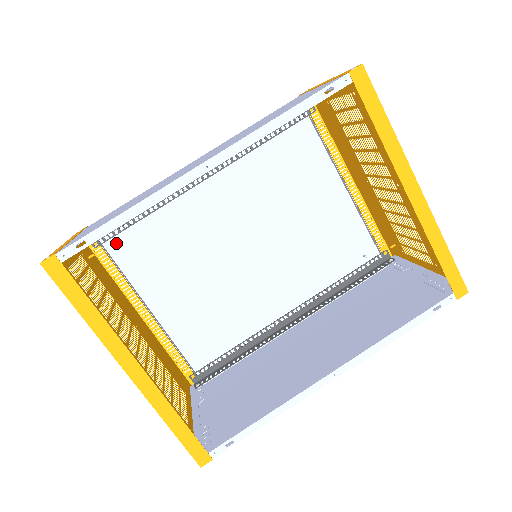
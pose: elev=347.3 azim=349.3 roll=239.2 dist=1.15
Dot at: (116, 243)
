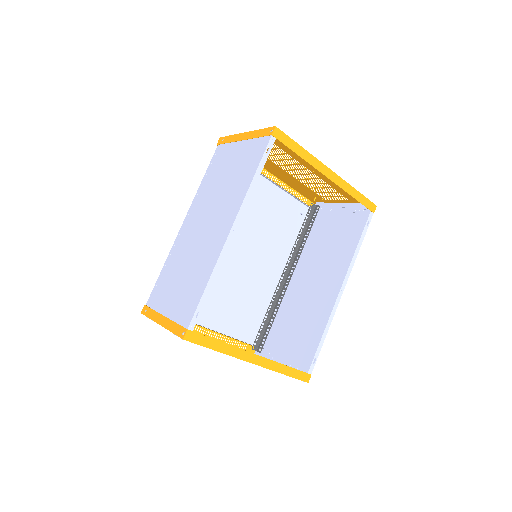
Dot at: occluded
